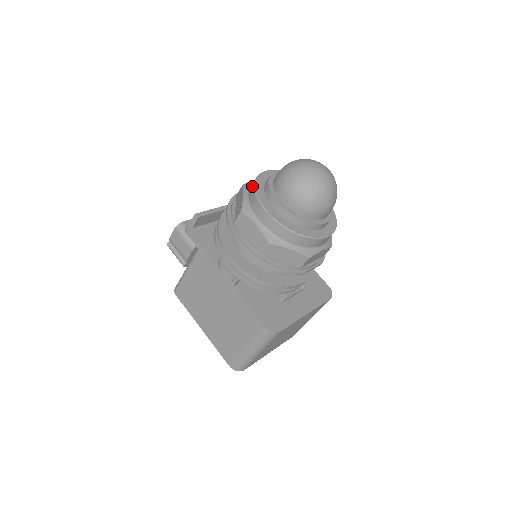
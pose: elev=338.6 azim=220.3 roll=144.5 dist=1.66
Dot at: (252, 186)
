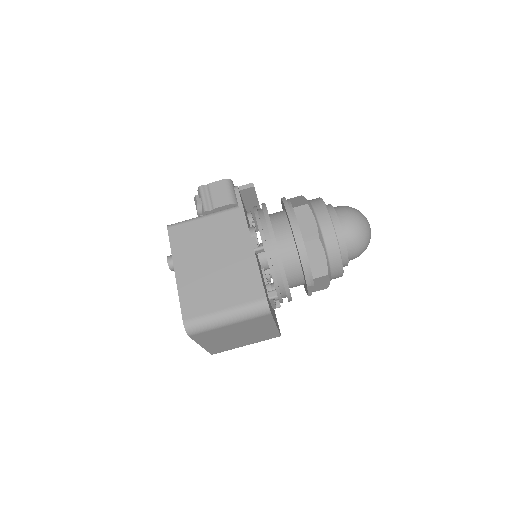
Dot at: (317, 198)
